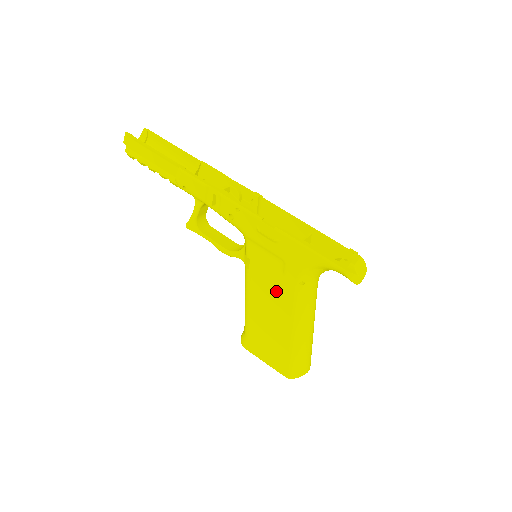
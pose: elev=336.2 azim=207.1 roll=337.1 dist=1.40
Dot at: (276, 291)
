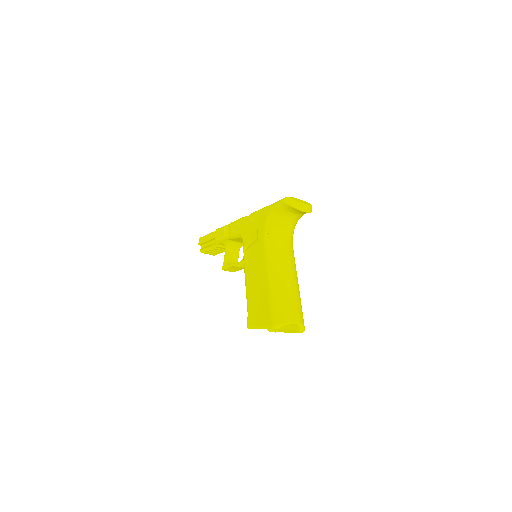
Dot at: (256, 255)
